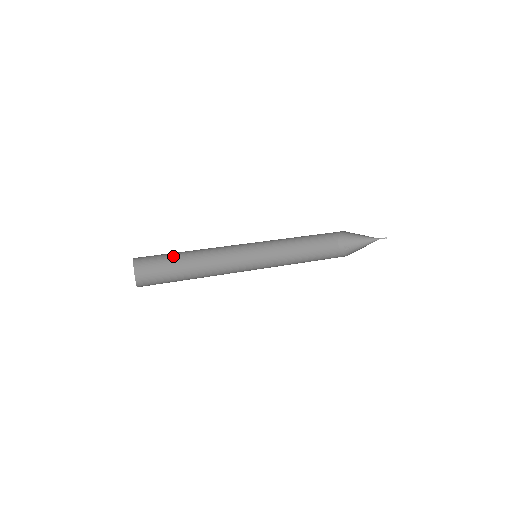
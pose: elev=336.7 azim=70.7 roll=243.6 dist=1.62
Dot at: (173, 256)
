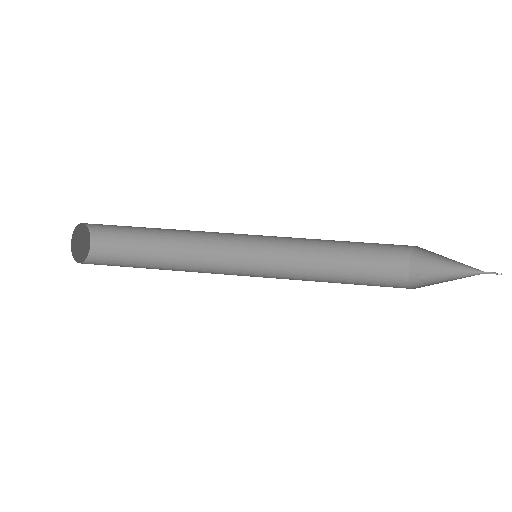
Dot at: (141, 231)
